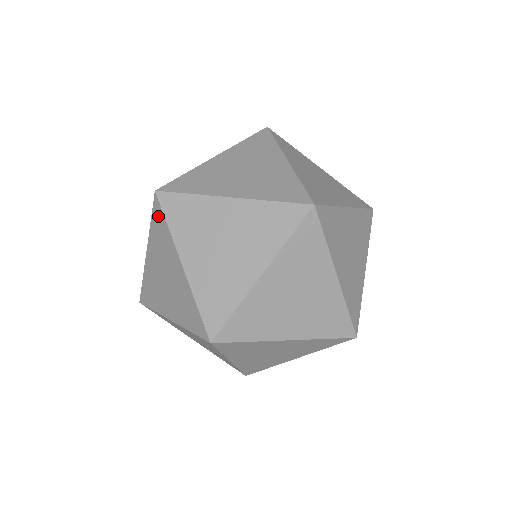
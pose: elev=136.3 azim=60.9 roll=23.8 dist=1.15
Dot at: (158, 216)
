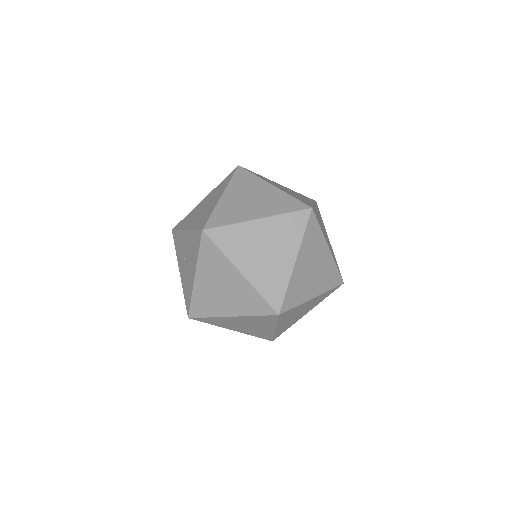
Dot at: (229, 176)
